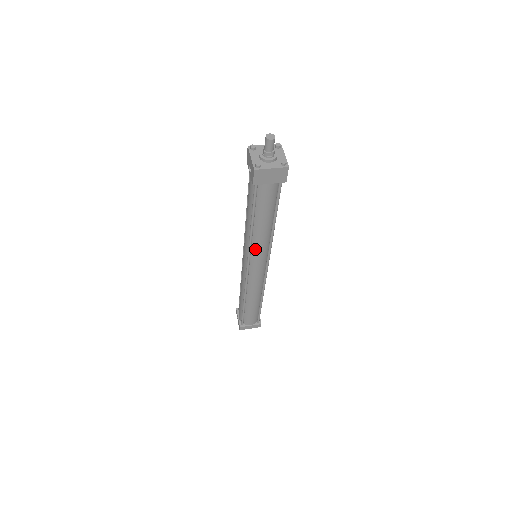
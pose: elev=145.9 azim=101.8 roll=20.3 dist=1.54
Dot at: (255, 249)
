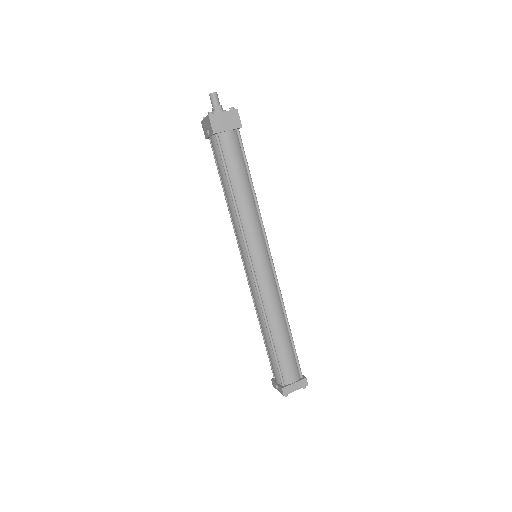
Dot at: (247, 229)
